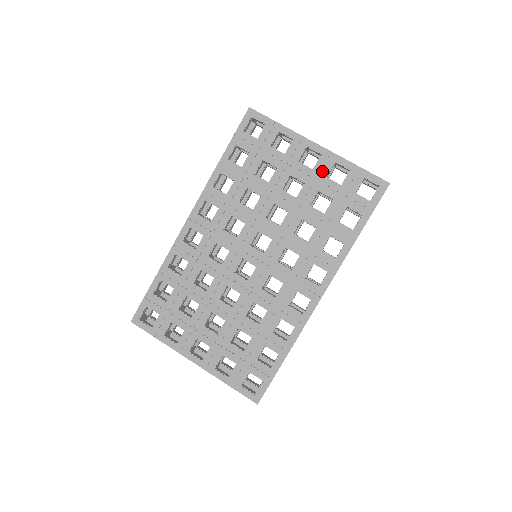
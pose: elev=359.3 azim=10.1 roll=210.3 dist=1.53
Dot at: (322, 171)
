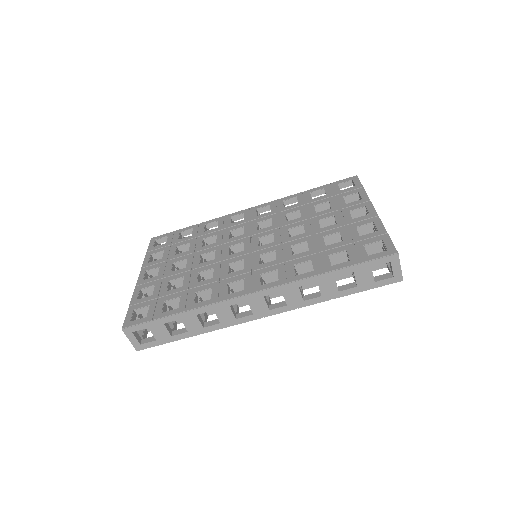
Dot at: (357, 222)
